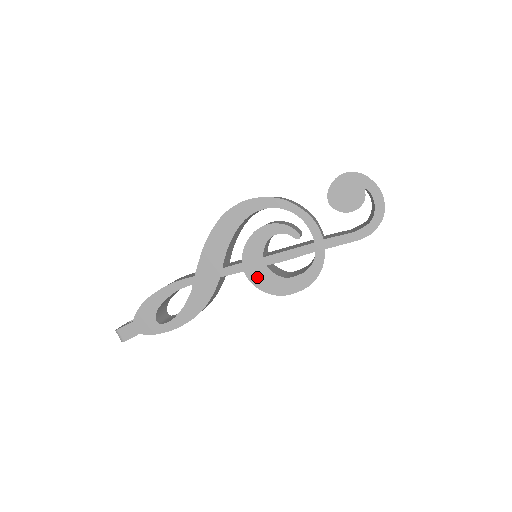
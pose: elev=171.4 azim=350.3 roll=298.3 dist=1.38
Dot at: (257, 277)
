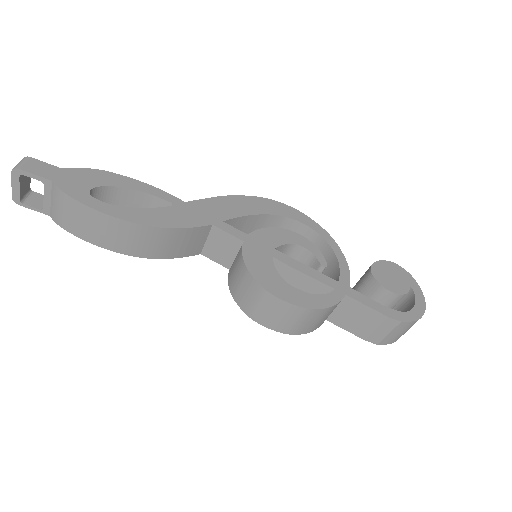
Dot at: (254, 256)
